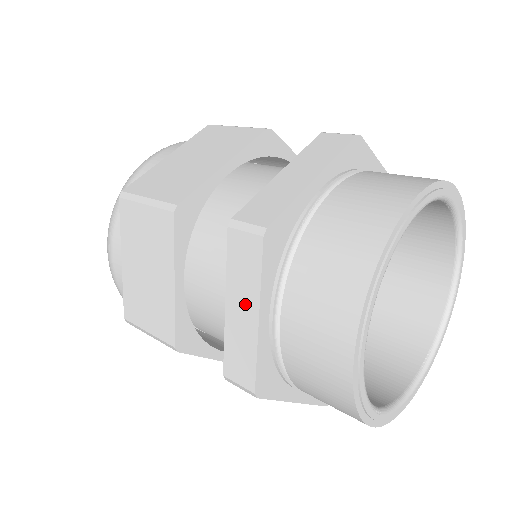
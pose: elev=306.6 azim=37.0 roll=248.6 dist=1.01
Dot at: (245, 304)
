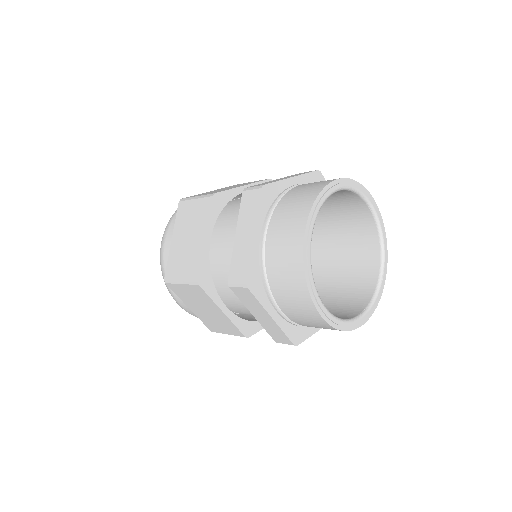
Dot at: (247, 229)
